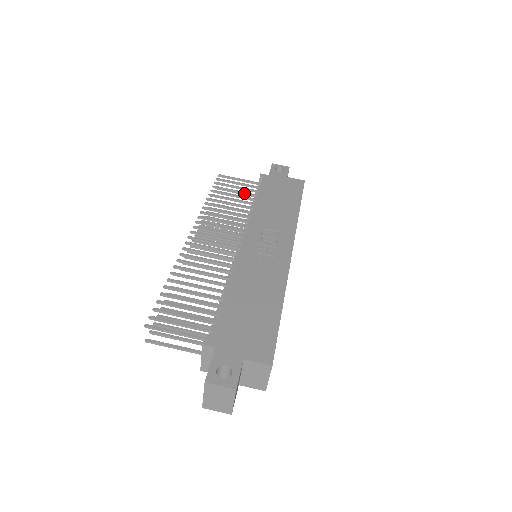
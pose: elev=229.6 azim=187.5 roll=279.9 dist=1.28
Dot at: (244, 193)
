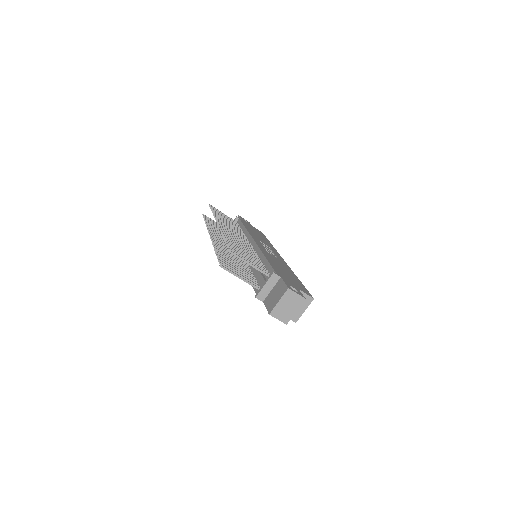
Dot at: (231, 221)
